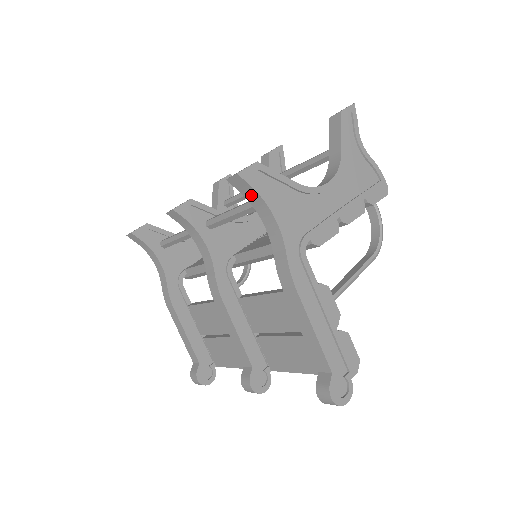
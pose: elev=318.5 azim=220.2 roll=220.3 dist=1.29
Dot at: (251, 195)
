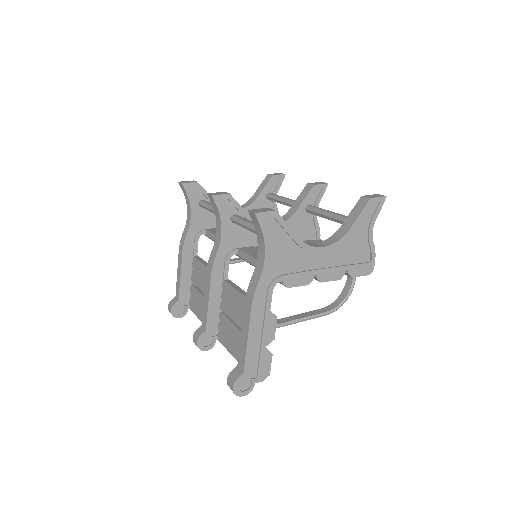
Dot at: (258, 230)
